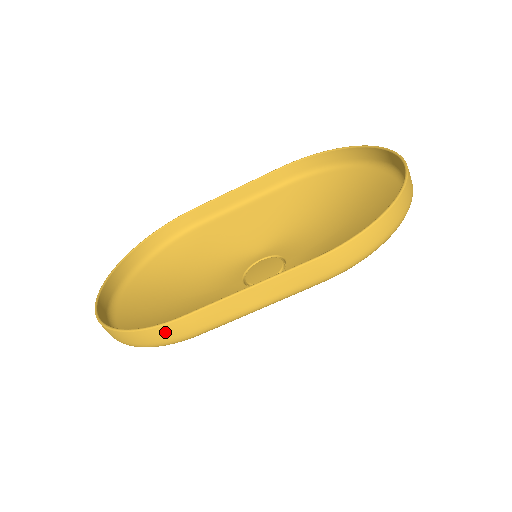
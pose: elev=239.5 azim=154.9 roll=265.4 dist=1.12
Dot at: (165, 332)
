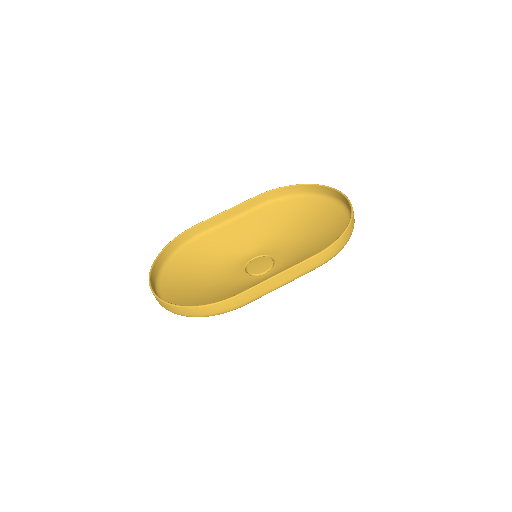
Dot at: (228, 304)
